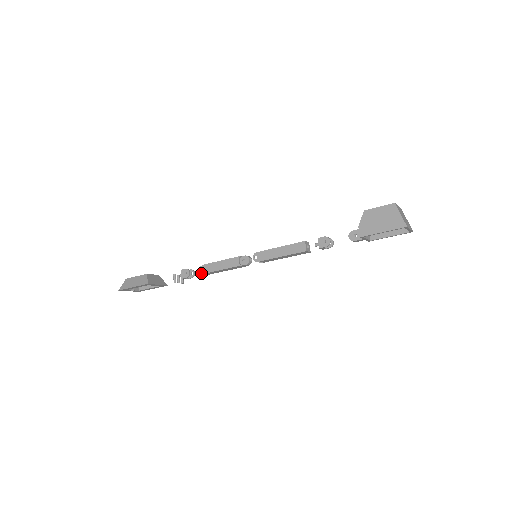
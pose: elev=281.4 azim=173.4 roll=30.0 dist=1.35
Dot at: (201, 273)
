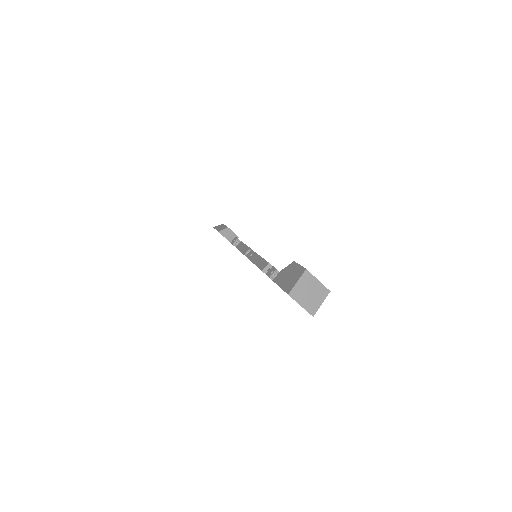
Dot at: occluded
